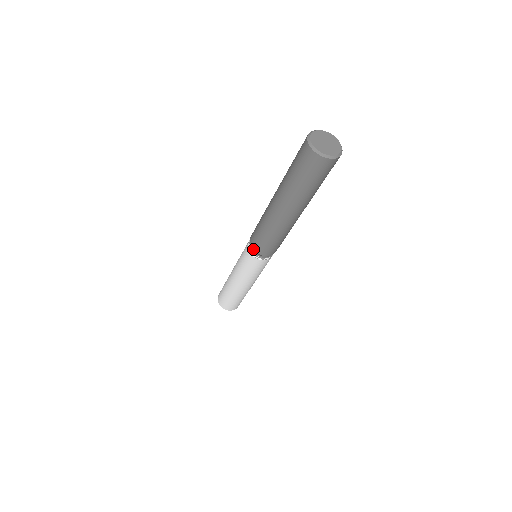
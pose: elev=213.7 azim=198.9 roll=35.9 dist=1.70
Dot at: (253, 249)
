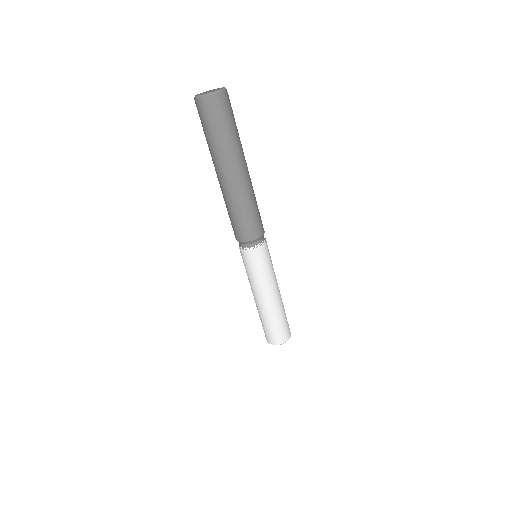
Dot at: occluded
